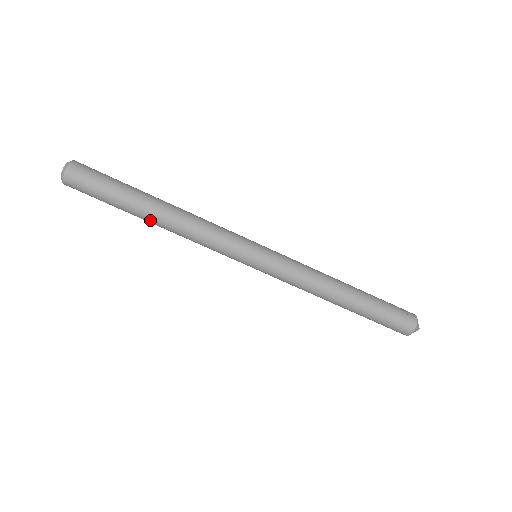
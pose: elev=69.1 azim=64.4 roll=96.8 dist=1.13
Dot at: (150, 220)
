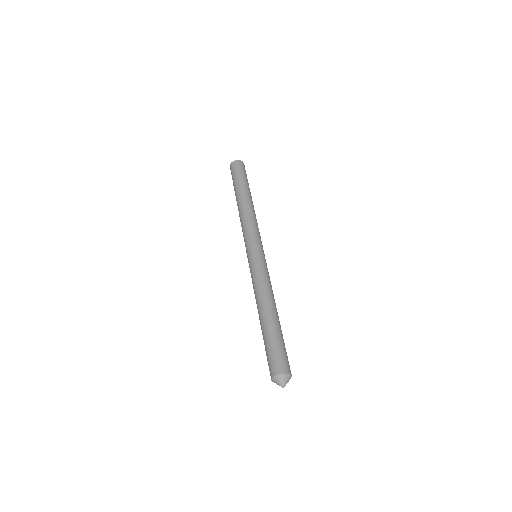
Dot at: (245, 196)
